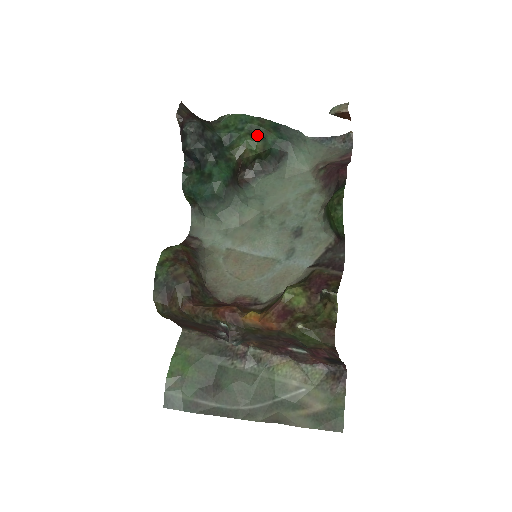
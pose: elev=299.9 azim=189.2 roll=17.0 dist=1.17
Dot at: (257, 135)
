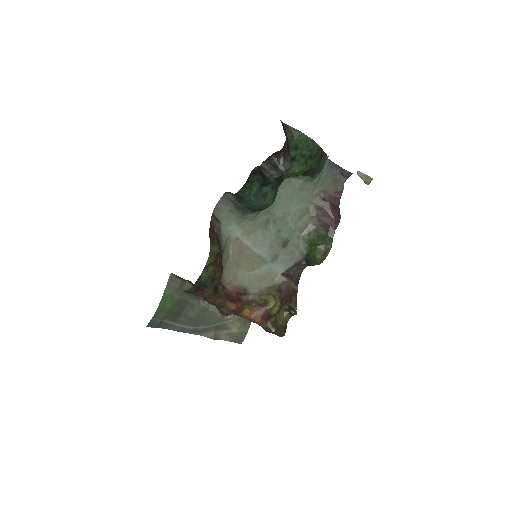
Dot at: (309, 164)
